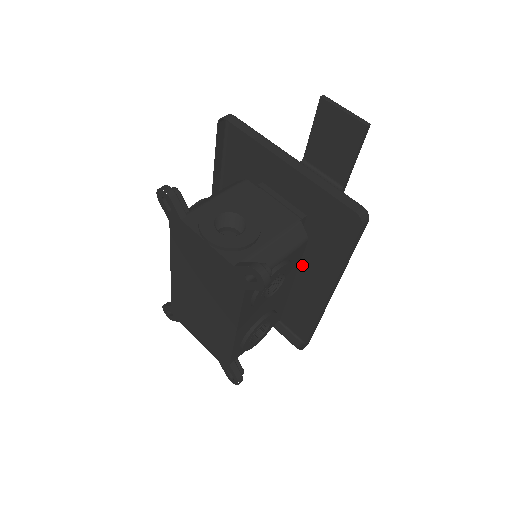
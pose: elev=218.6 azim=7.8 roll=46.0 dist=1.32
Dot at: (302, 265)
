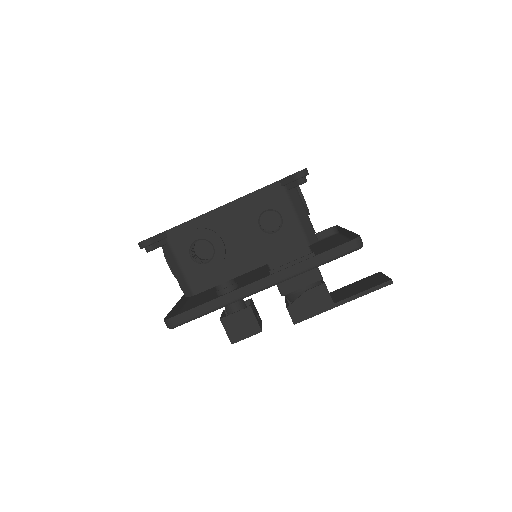
Dot at: occluded
